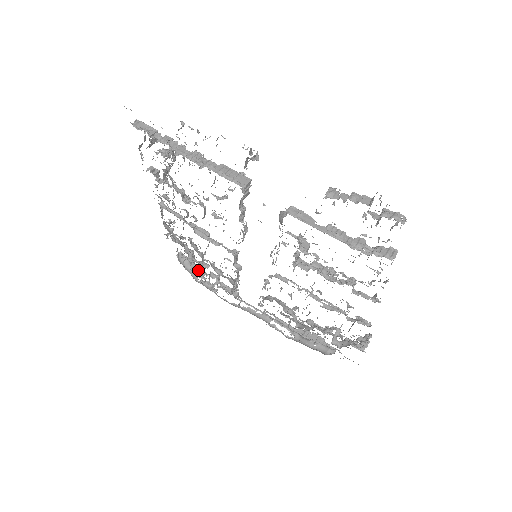
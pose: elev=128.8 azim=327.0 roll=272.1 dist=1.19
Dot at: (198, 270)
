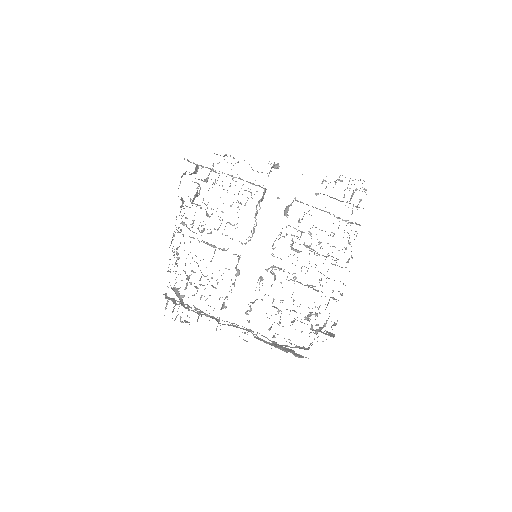
Dot at: (182, 305)
